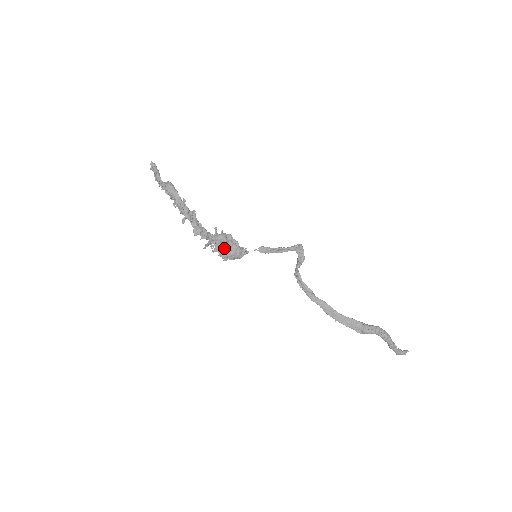
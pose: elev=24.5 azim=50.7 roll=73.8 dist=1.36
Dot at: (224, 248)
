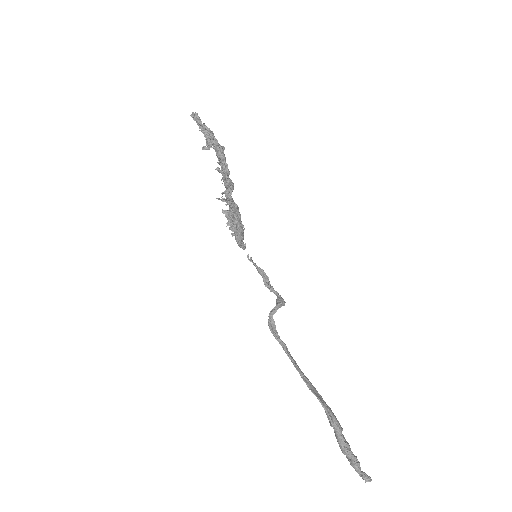
Dot at: occluded
